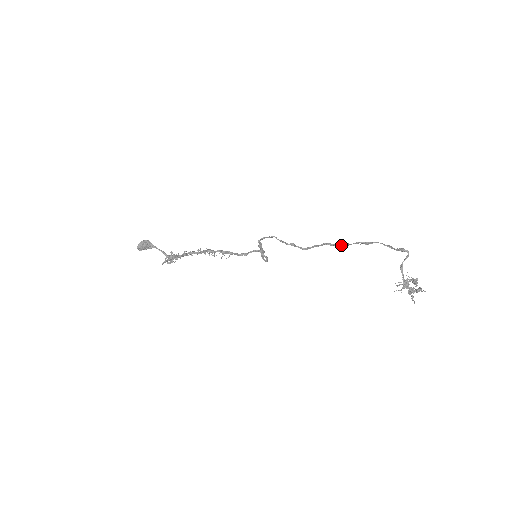
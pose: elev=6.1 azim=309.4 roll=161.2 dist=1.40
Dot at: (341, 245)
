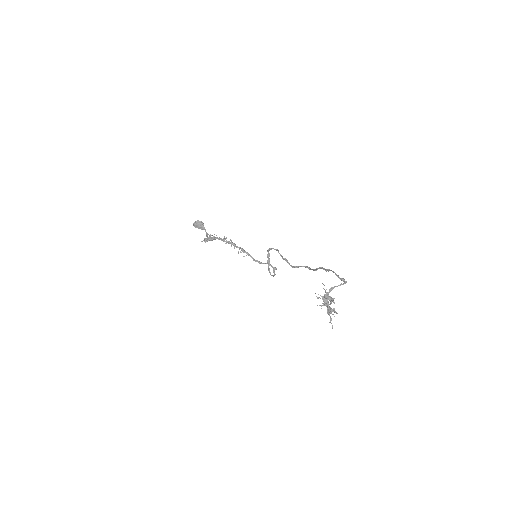
Dot at: (313, 269)
